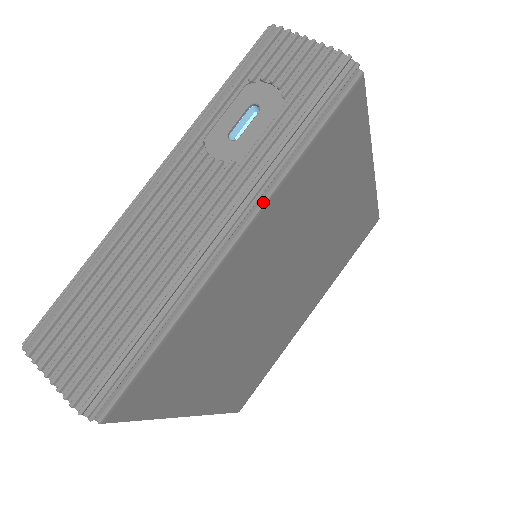
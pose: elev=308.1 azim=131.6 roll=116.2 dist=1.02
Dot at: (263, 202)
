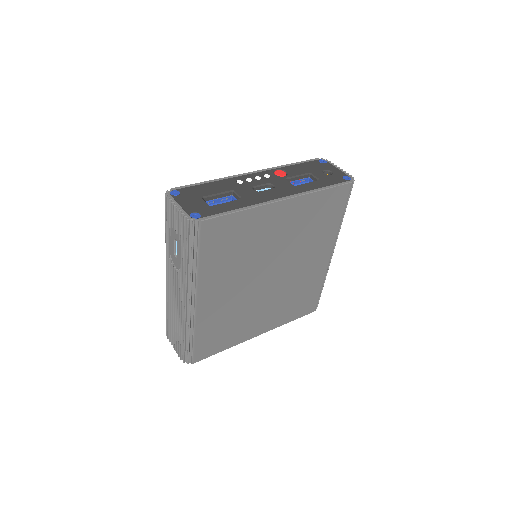
Dot at: (195, 286)
